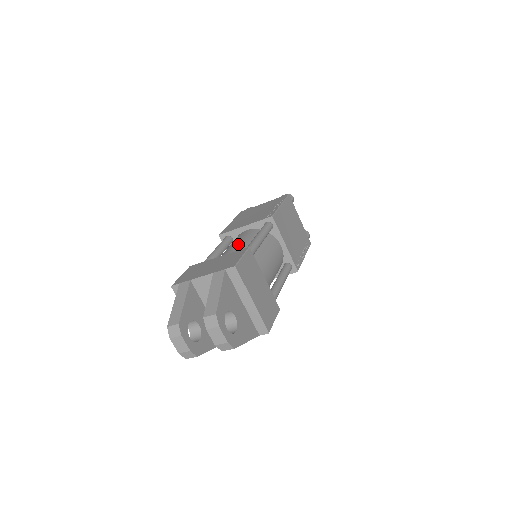
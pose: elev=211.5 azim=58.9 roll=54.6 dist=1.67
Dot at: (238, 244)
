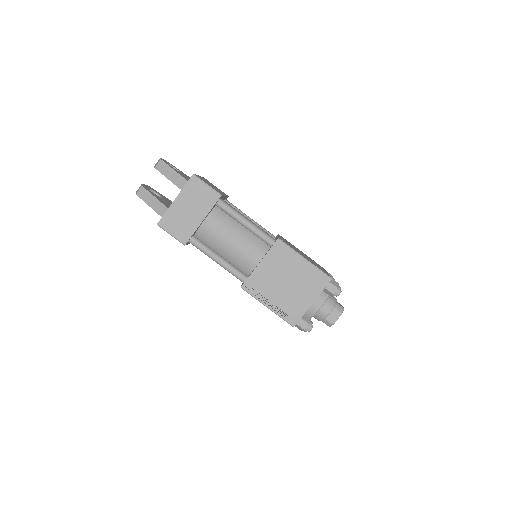
Dot at: occluded
